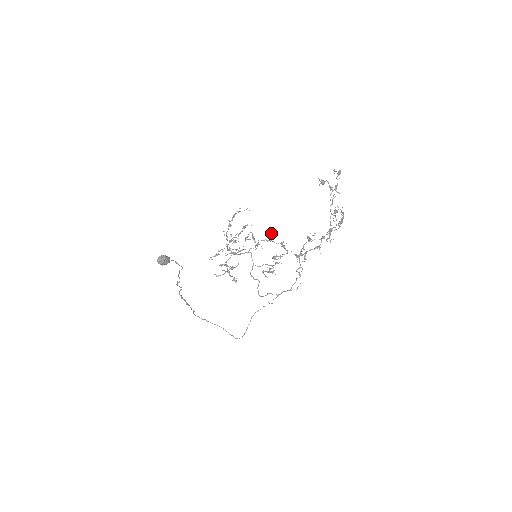
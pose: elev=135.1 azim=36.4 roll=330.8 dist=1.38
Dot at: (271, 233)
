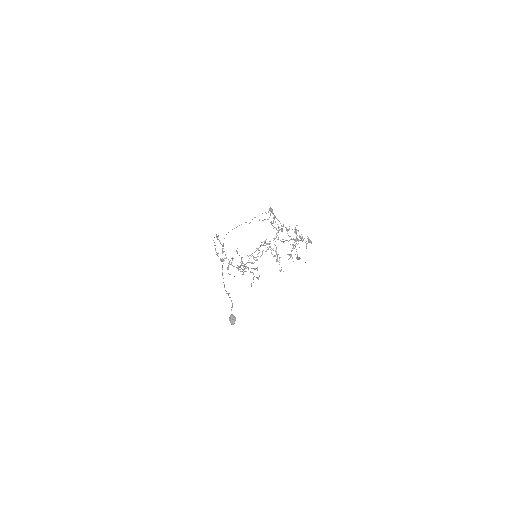
Dot at: occluded
